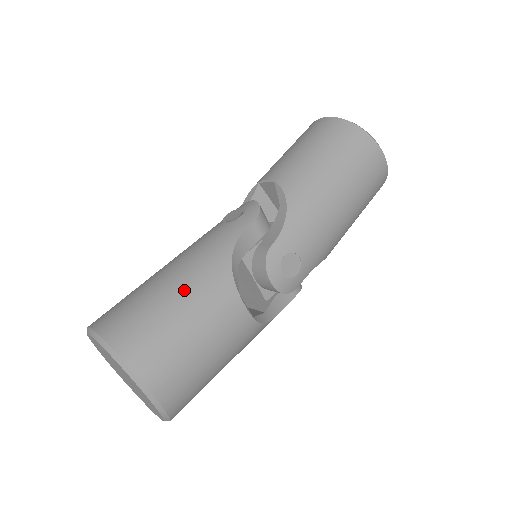
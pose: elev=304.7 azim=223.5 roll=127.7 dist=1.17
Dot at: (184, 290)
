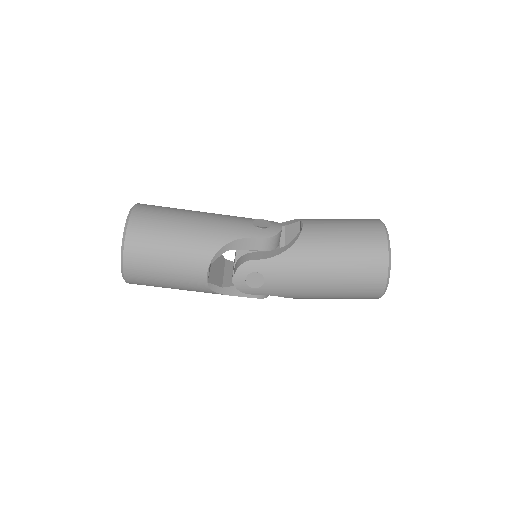
Dot at: (186, 234)
